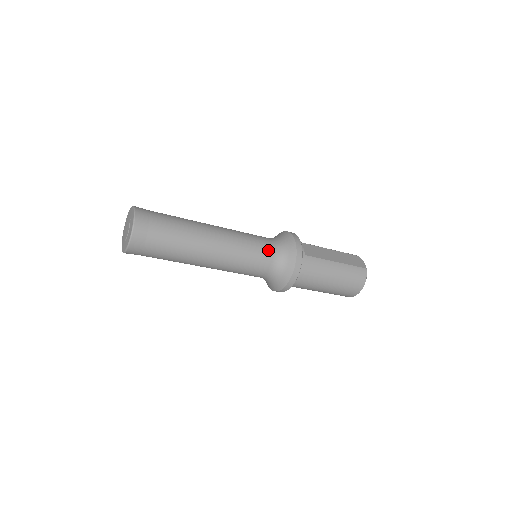
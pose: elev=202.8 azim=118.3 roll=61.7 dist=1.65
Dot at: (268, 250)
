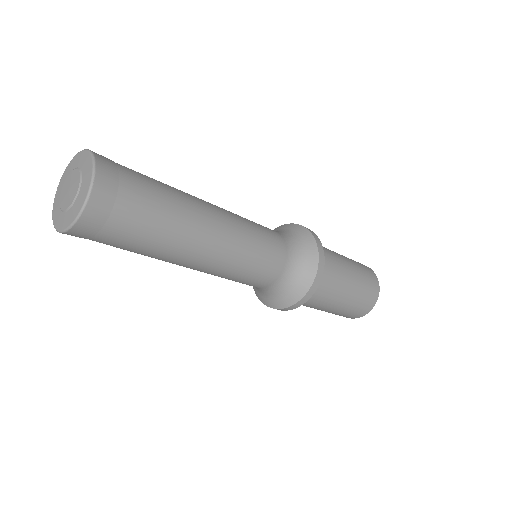
Dot at: occluded
